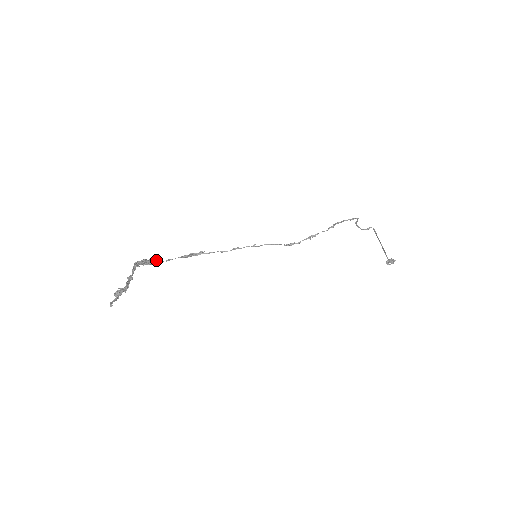
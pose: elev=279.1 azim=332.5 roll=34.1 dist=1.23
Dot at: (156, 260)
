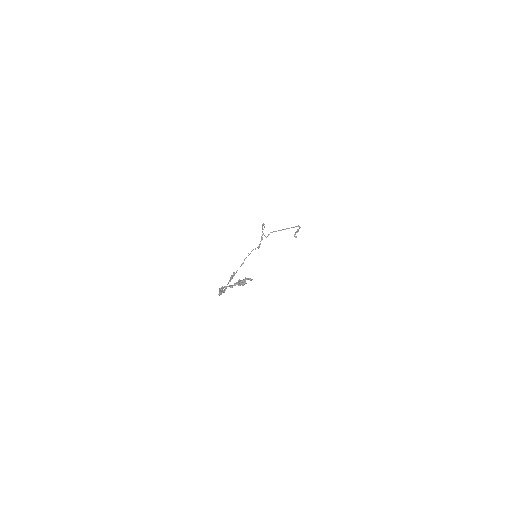
Dot at: (222, 291)
